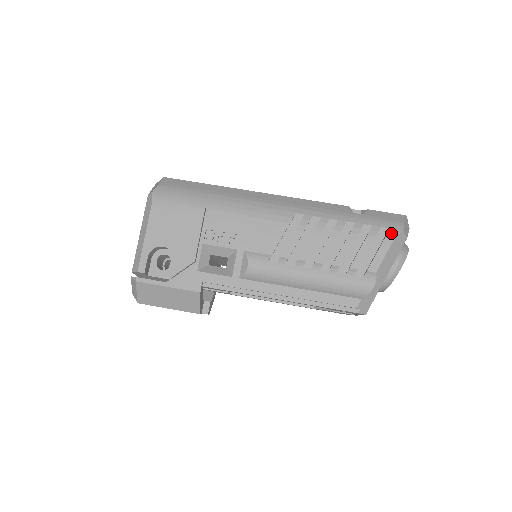
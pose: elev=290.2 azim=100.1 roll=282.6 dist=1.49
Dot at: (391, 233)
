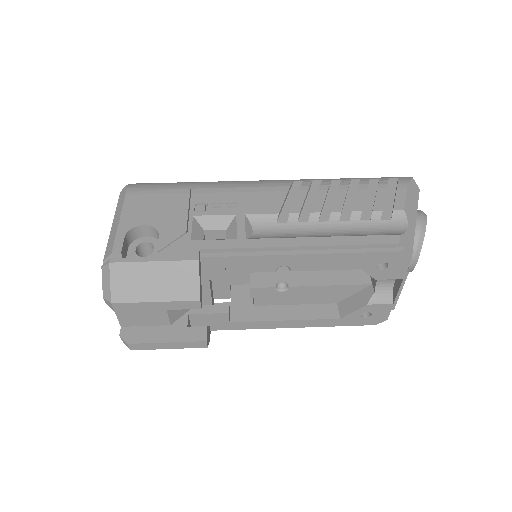
Dot at: (402, 180)
